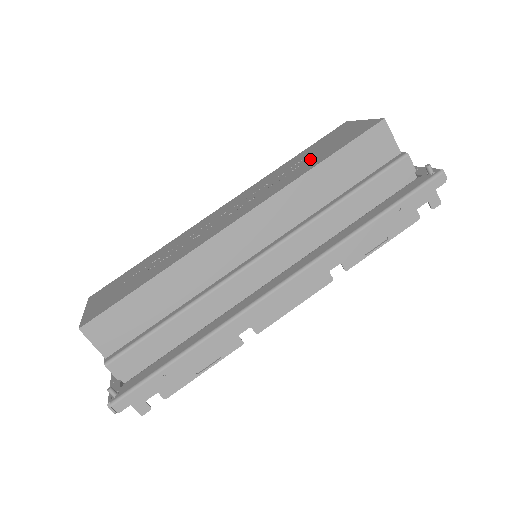
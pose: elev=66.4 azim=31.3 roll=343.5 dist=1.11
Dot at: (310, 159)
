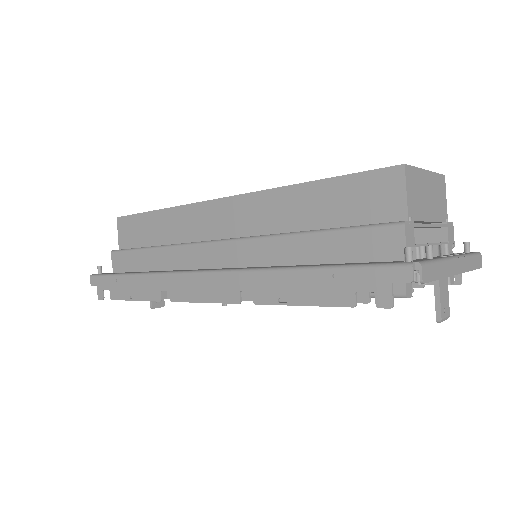
Dot at: occluded
